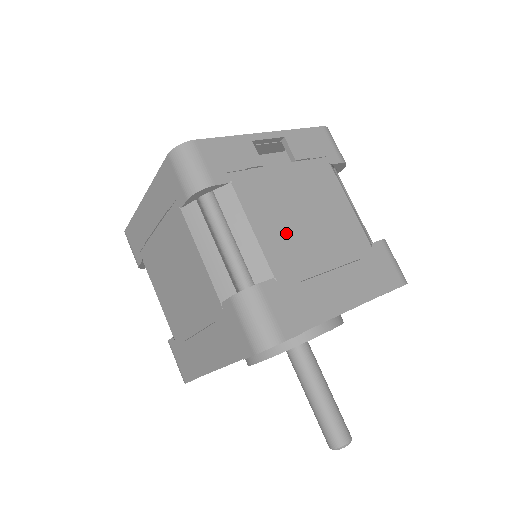
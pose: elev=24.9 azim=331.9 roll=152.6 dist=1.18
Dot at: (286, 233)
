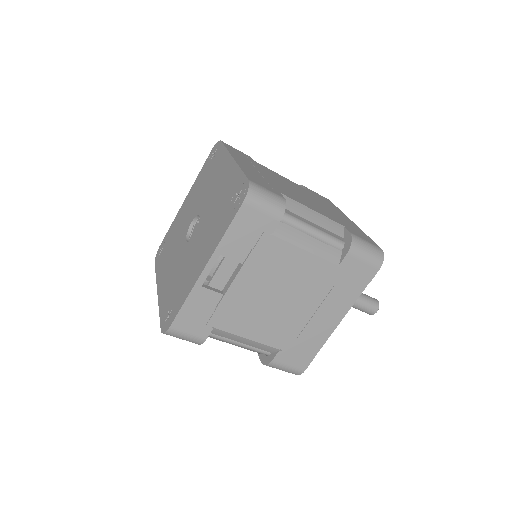
Dot at: (270, 321)
